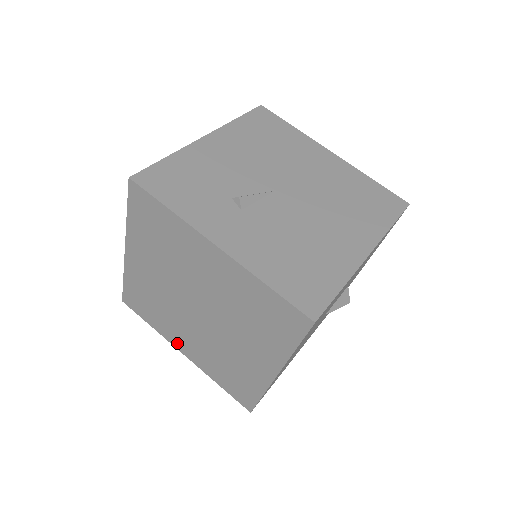
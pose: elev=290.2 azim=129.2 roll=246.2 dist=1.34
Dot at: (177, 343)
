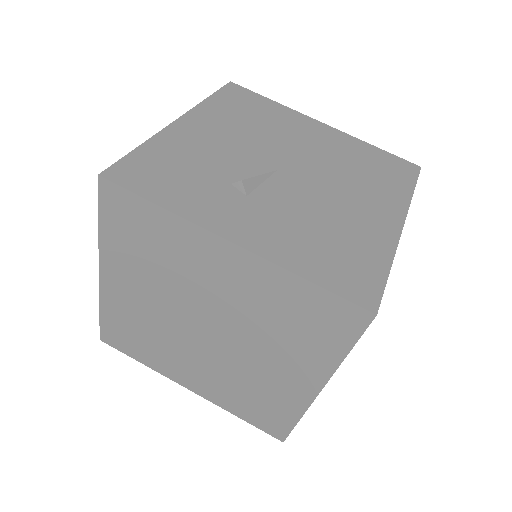
Dot at: (179, 377)
